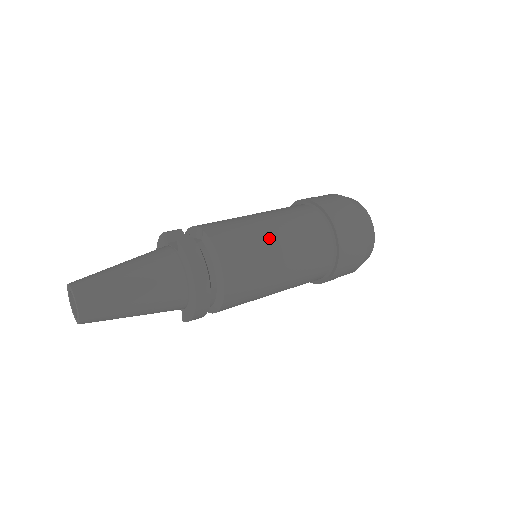
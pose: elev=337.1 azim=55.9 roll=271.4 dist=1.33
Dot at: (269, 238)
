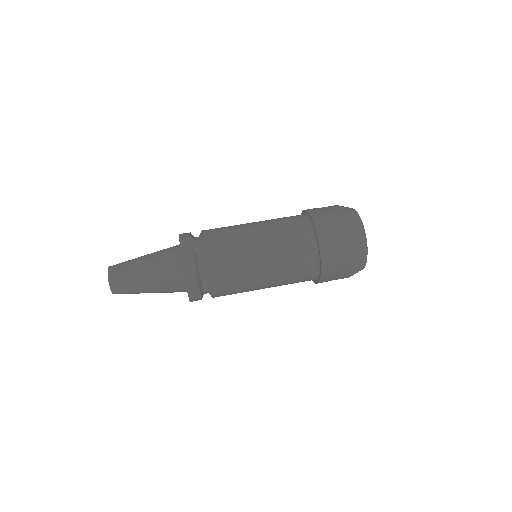
Dot at: (255, 255)
